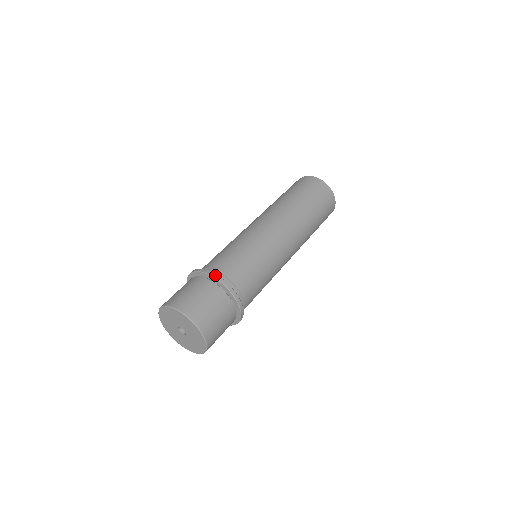
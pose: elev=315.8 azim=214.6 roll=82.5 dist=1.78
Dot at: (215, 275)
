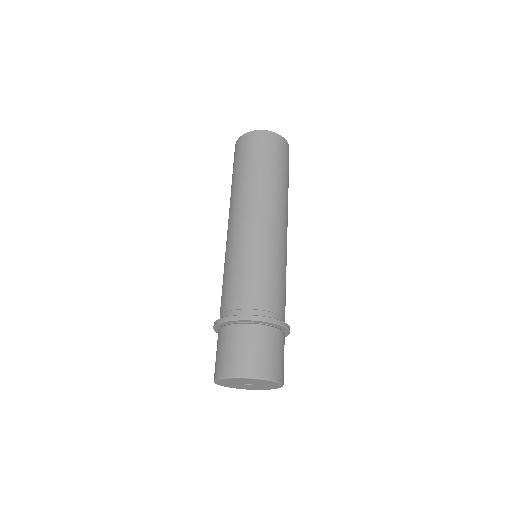
Dot at: (252, 317)
